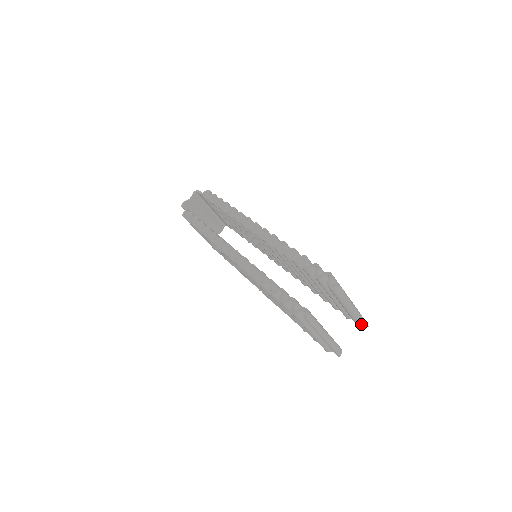
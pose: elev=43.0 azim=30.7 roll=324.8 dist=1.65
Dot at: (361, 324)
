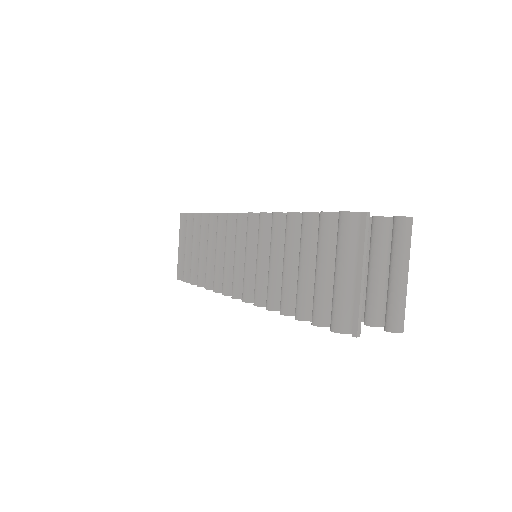
Dot at: (397, 319)
